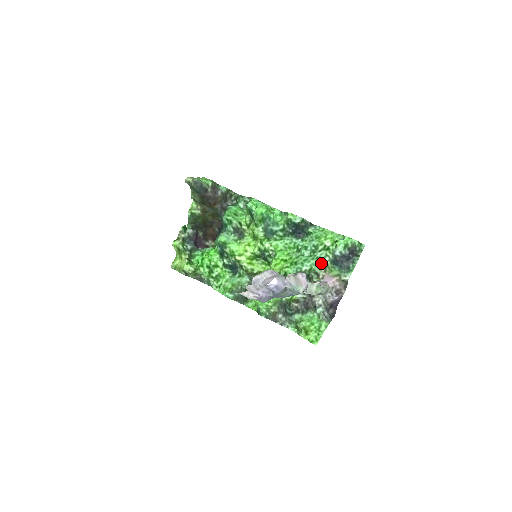
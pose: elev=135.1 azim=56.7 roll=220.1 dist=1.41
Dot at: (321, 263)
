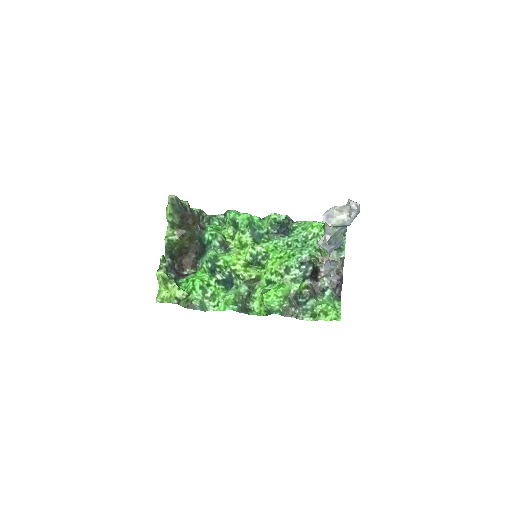
Dot at: (316, 249)
